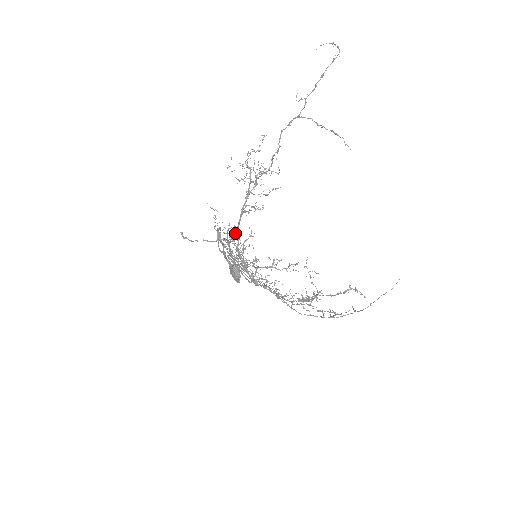
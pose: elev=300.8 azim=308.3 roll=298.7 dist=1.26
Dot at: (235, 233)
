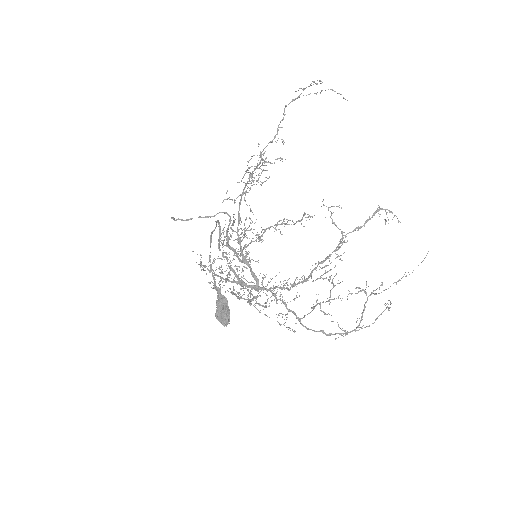
Dot at: (228, 253)
